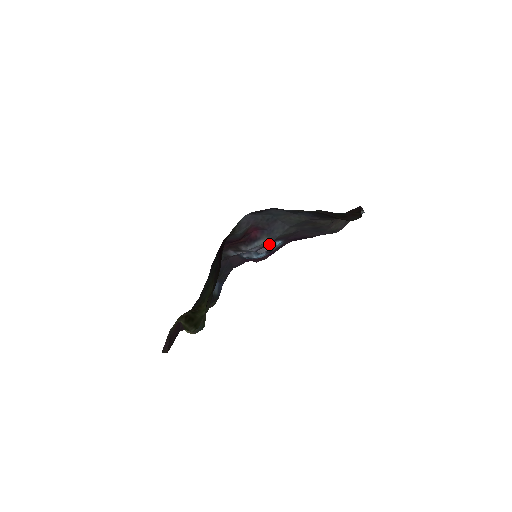
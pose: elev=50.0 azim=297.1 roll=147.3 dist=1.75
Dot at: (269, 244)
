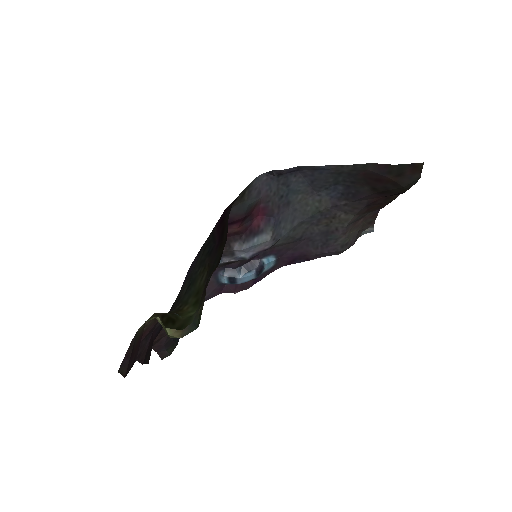
Dot at: (261, 259)
